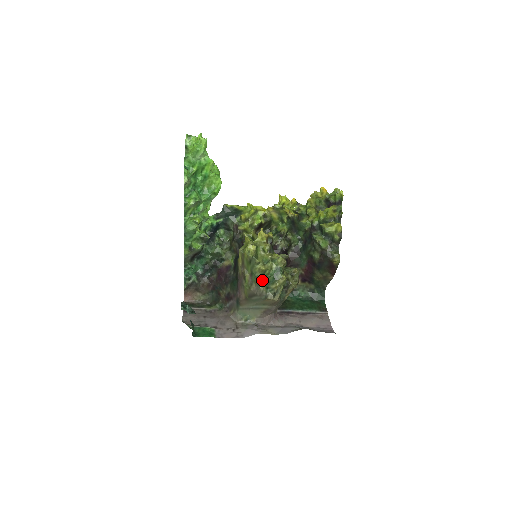
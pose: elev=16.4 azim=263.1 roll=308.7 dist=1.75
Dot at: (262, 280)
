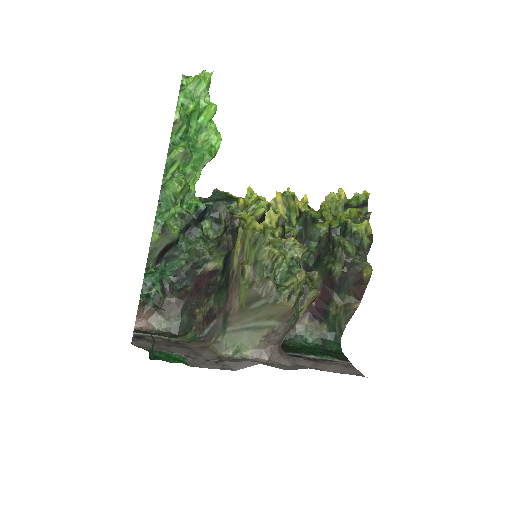
Dot at: (271, 272)
